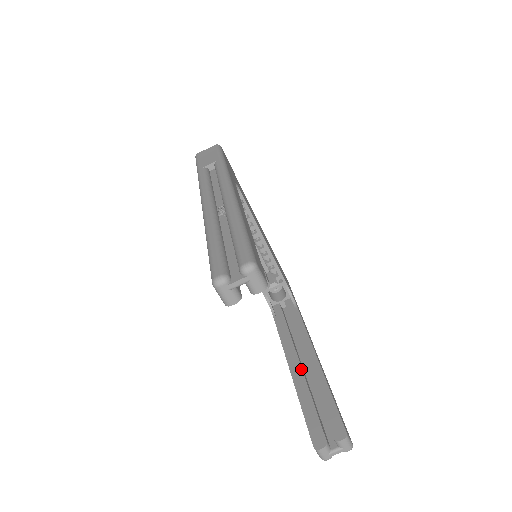
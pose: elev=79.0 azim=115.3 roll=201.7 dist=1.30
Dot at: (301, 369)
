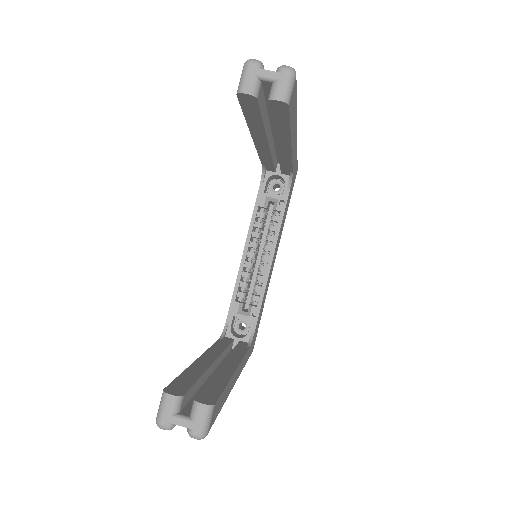
Dot at: (212, 362)
